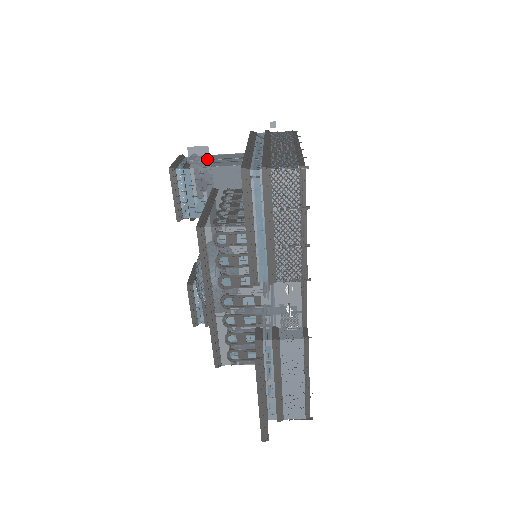
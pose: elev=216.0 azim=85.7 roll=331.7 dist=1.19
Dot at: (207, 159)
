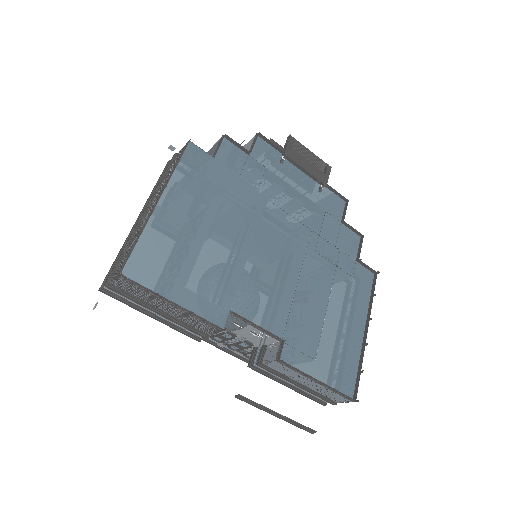
Dot at: occluded
